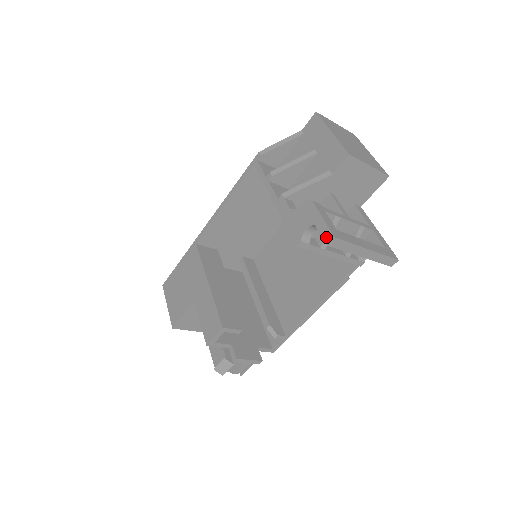
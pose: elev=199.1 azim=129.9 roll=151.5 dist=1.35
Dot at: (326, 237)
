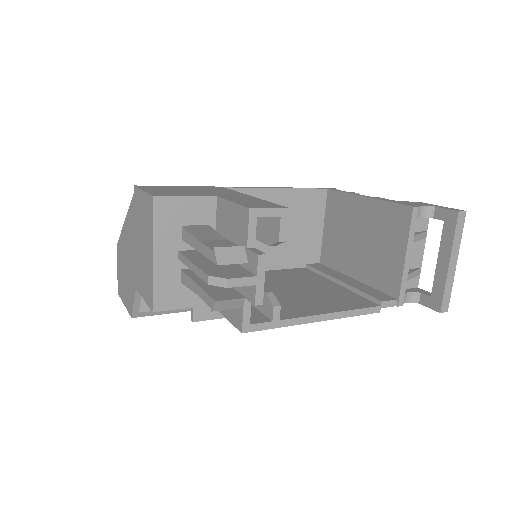
Dot at: (455, 209)
